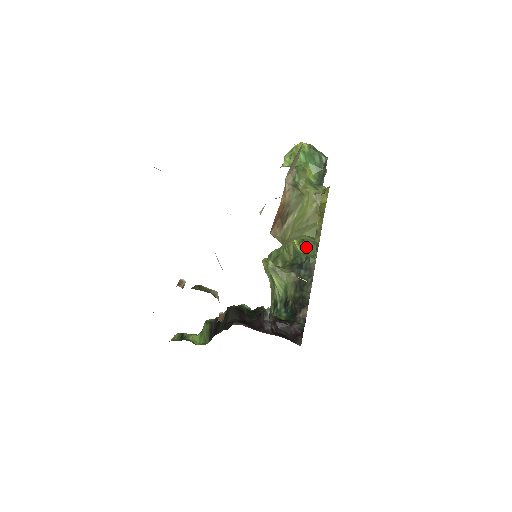
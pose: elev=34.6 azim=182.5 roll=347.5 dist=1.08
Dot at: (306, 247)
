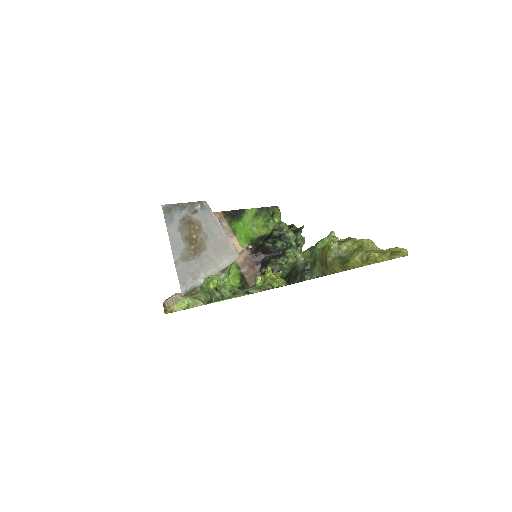
Dot at: occluded
